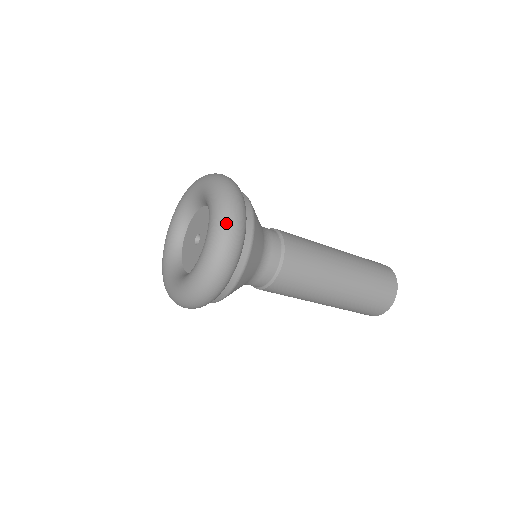
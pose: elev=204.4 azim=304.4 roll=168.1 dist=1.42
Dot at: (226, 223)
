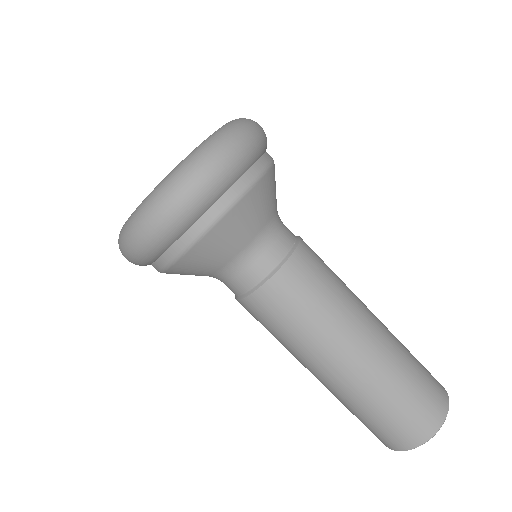
Dot at: occluded
